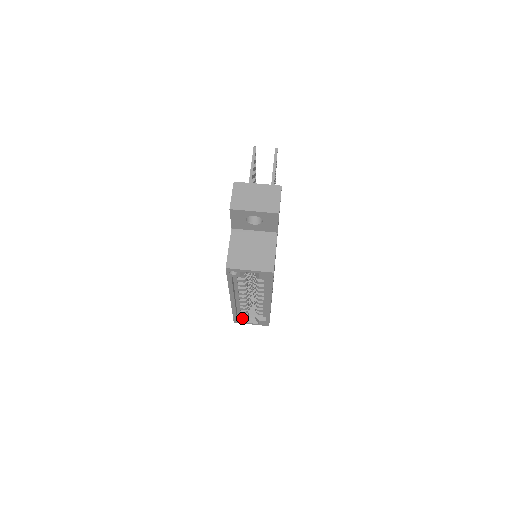
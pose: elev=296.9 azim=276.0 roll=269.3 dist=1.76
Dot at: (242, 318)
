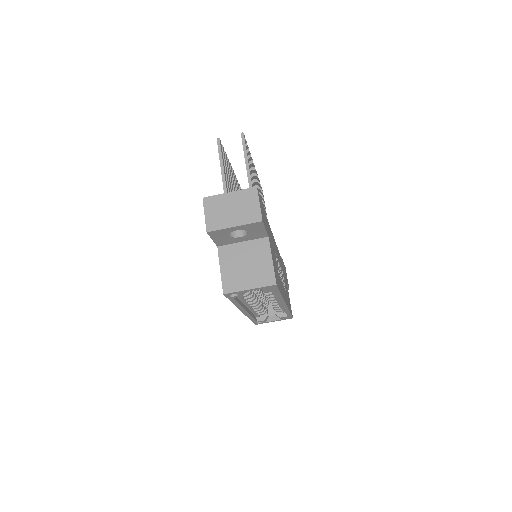
Dot at: (262, 320)
